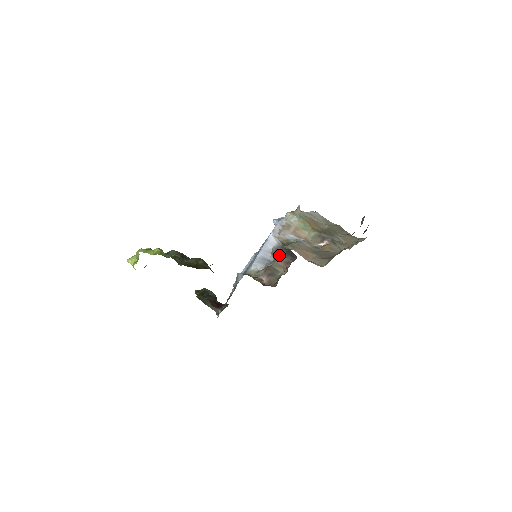
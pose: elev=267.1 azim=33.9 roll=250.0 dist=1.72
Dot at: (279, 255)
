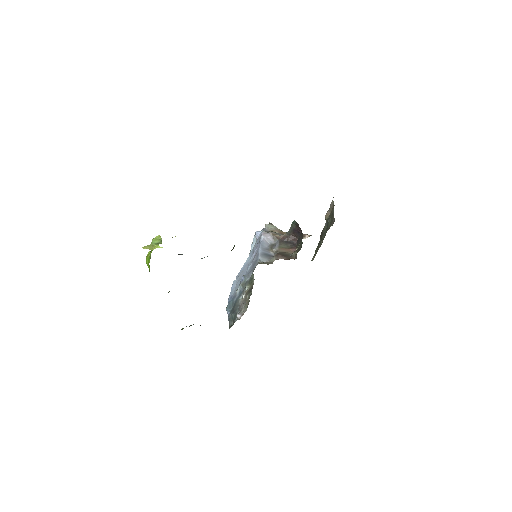
Dot at: (280, 246)
